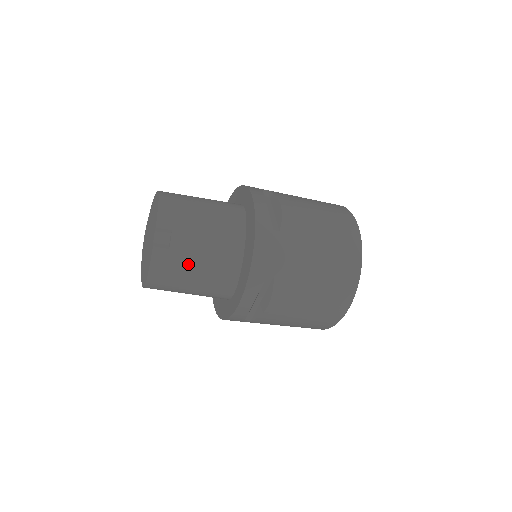
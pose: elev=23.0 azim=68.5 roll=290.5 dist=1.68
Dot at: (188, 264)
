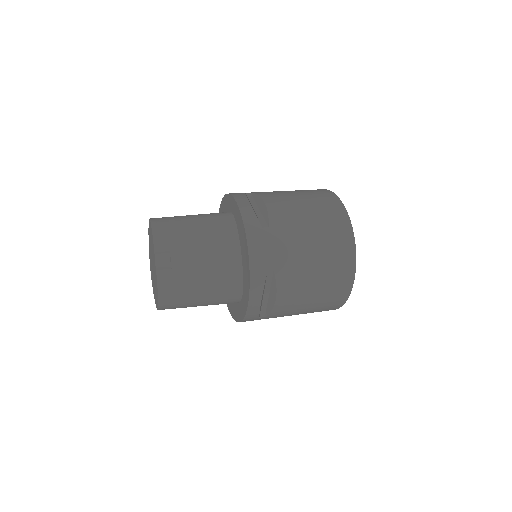
Dot at: (192, 278)
